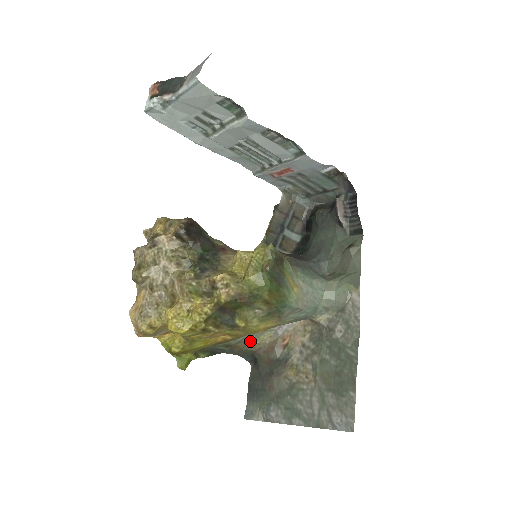
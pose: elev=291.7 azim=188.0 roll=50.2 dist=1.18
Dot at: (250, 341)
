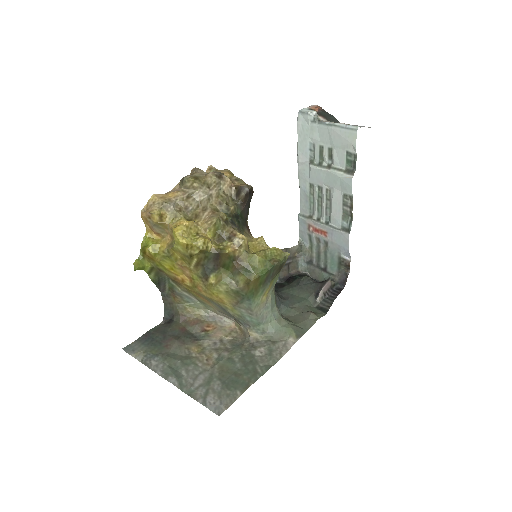
Dot at: (186, 303)
